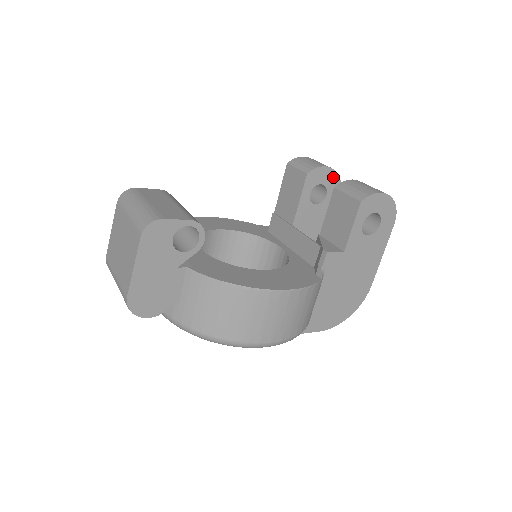
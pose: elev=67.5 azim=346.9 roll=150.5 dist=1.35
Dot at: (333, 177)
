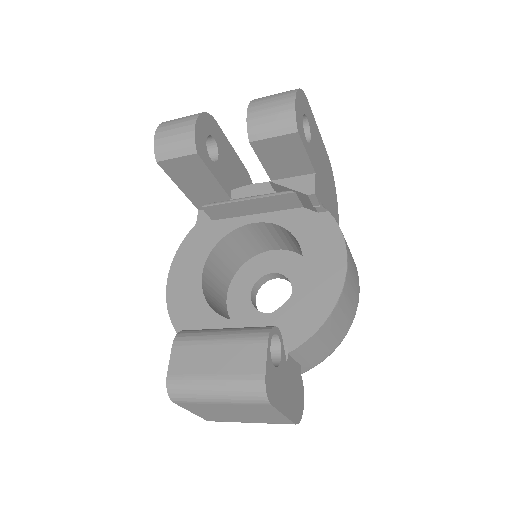
Dot at: (203, 121)
